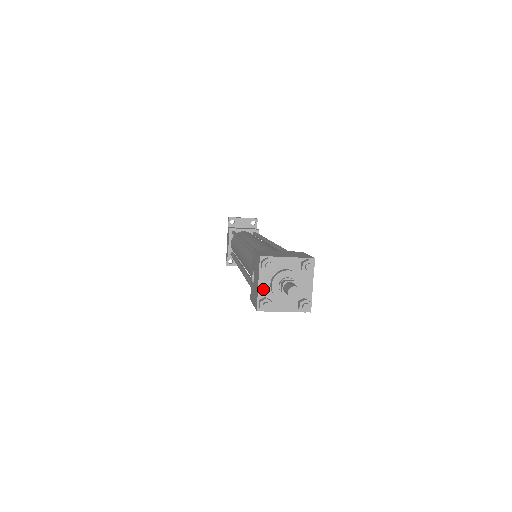
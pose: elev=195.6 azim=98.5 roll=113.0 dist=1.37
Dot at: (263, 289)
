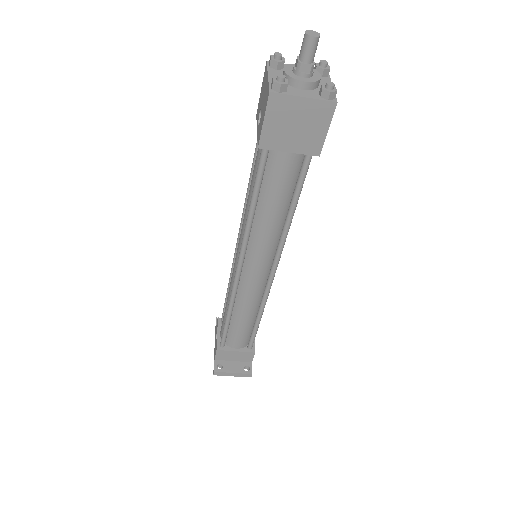
Dot at: occluded
